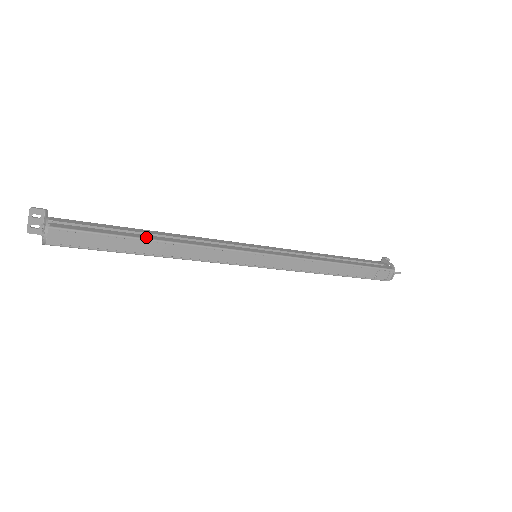
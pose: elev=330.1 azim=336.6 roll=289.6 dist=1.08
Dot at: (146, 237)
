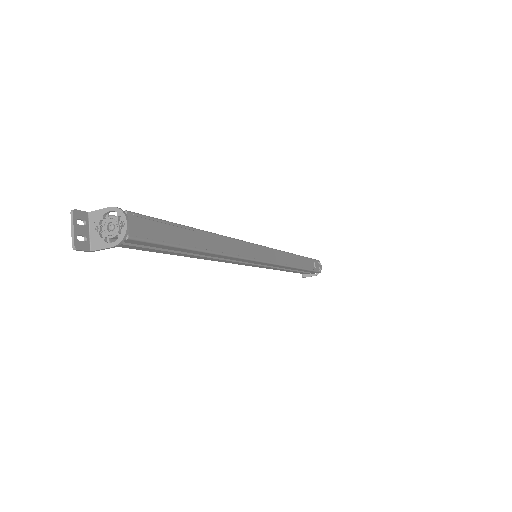
Dot at: (196, 229)
